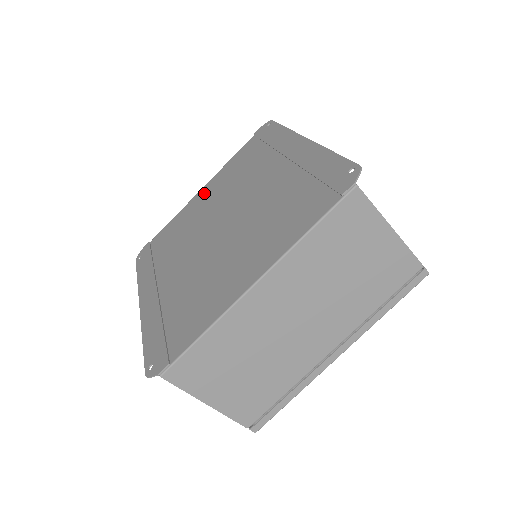
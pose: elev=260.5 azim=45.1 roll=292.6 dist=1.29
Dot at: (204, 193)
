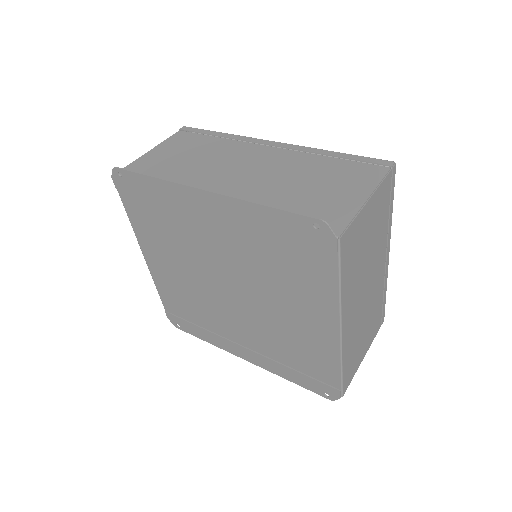
Dot at: (155, 260)
